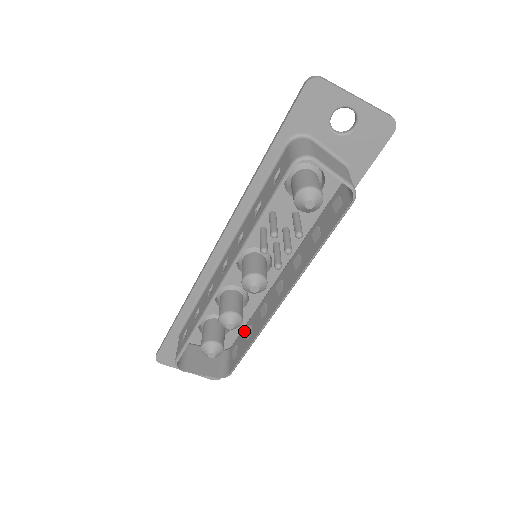
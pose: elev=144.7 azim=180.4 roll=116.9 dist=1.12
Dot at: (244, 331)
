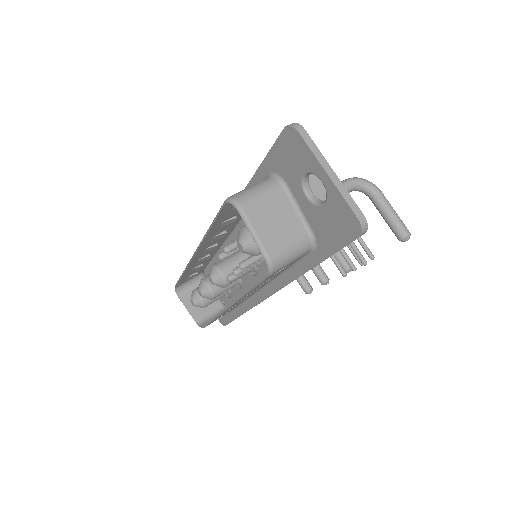
Dot at: occluded
